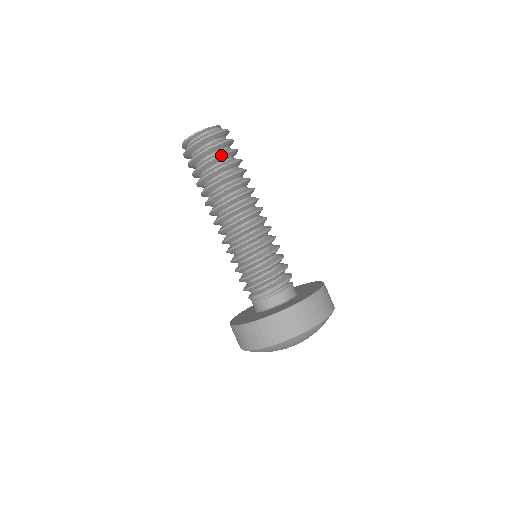
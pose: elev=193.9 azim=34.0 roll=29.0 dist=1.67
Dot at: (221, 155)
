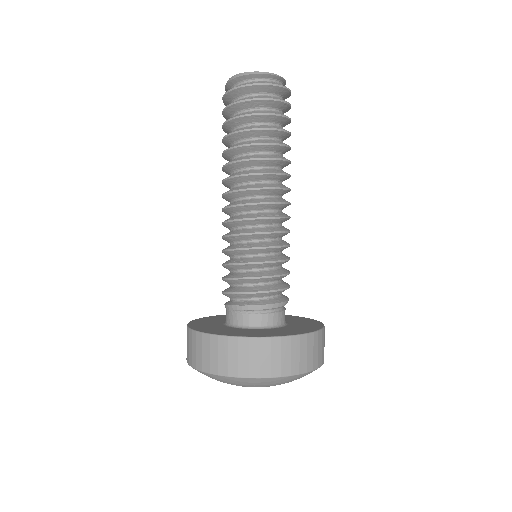
Dot at: (290, 119)
